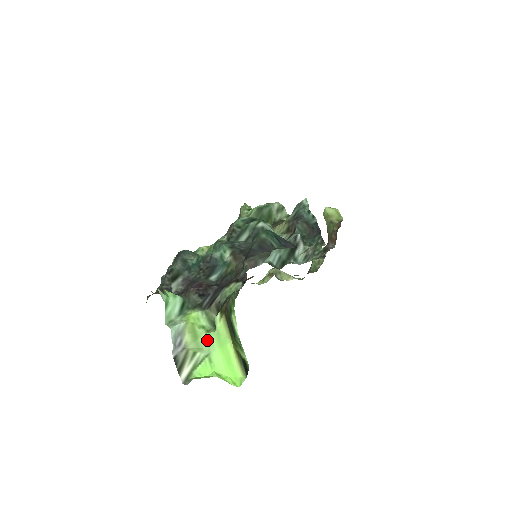
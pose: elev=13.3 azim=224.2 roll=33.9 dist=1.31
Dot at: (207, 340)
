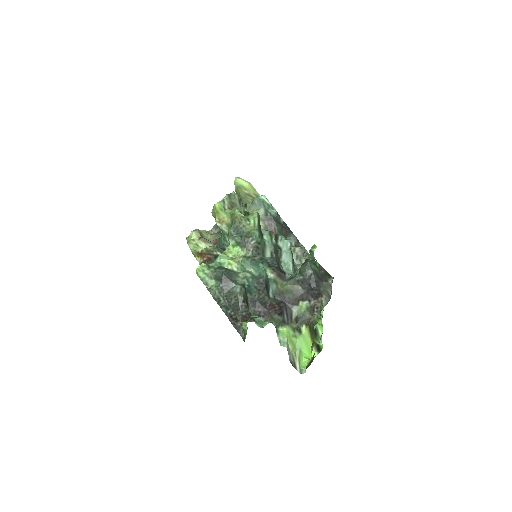
Dot at: (298, 343)
